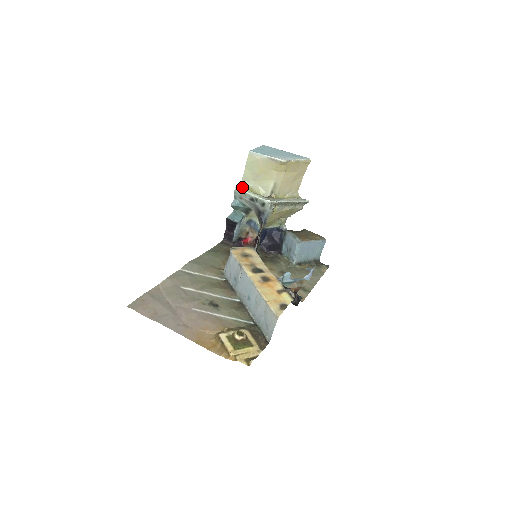
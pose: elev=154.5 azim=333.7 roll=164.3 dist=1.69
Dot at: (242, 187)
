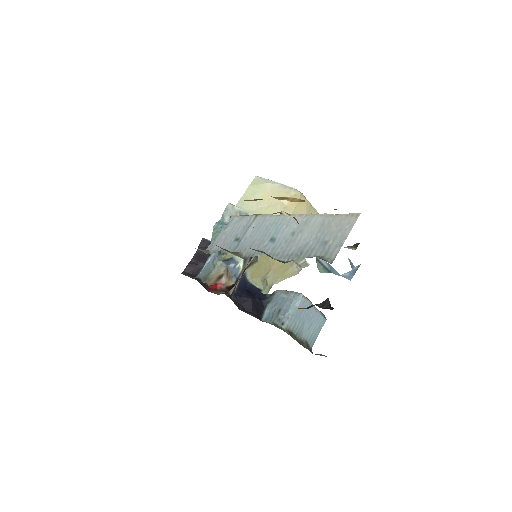
Dot at: occluded
